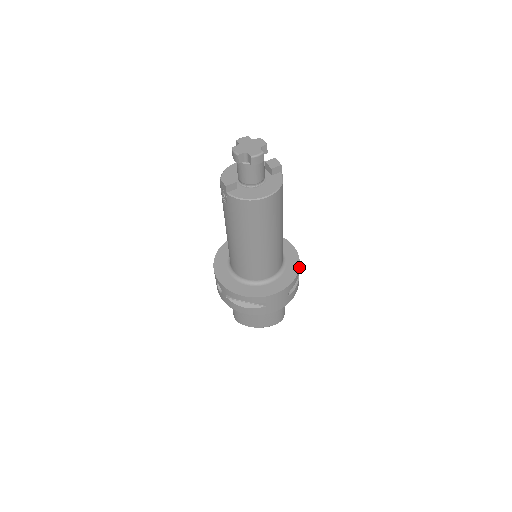
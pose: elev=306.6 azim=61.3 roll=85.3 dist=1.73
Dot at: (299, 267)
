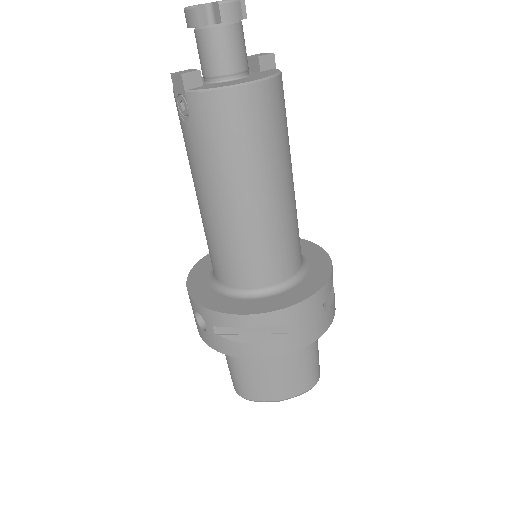
Dot at: (331, 263)
